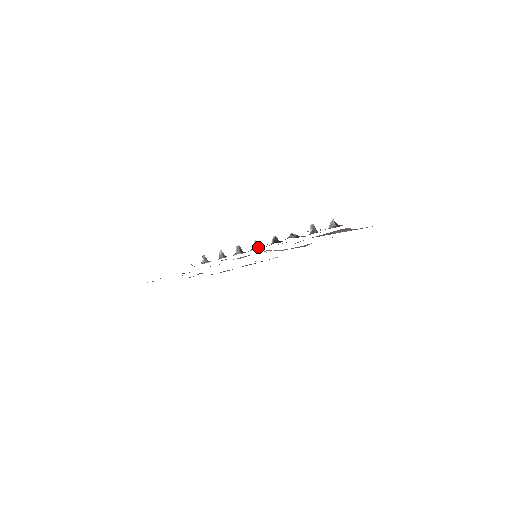
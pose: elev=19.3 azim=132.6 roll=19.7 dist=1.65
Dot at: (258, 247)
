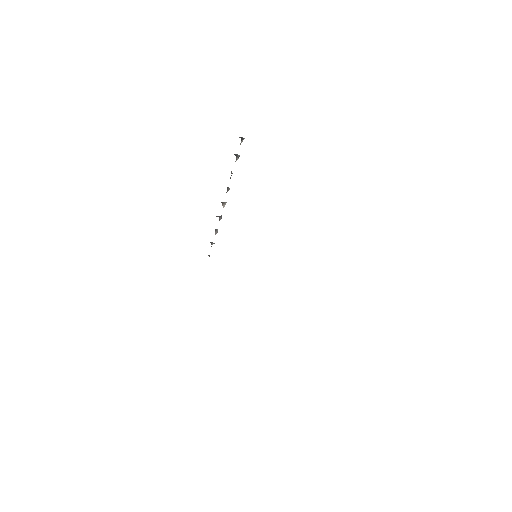
Dot at: occluded
